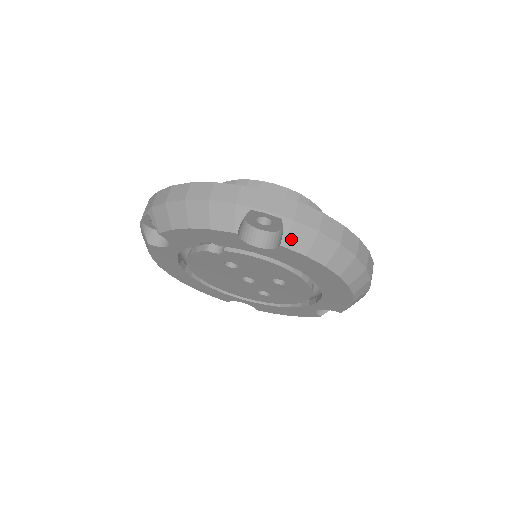
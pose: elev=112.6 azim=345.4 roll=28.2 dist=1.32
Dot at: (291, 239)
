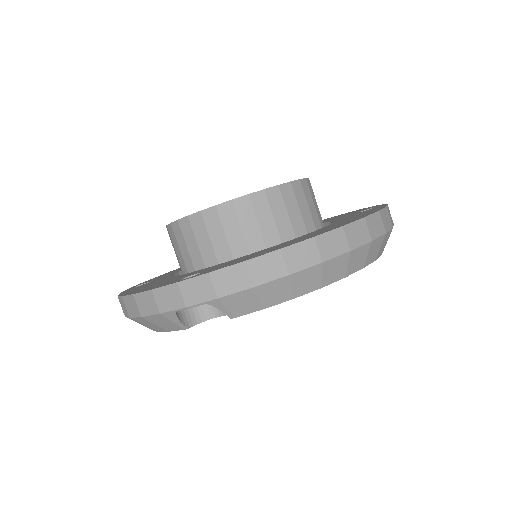
Dot at: (234, 310)
